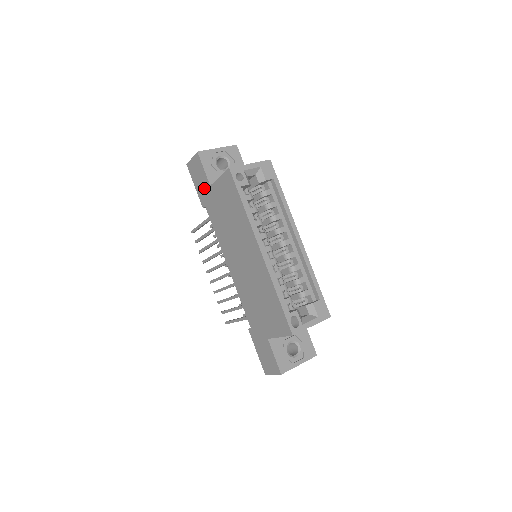
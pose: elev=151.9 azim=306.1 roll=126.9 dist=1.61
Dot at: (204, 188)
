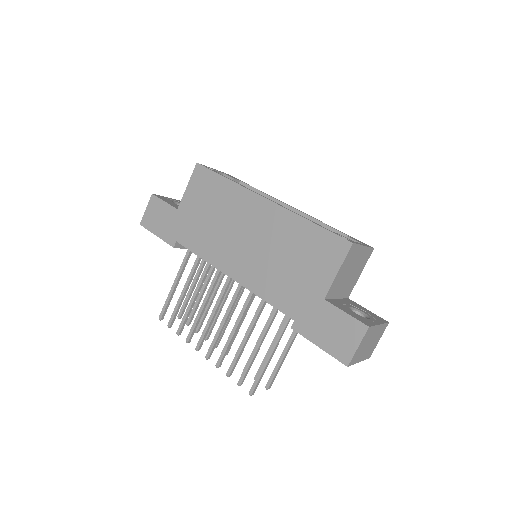
Dot at: (170, 221)
